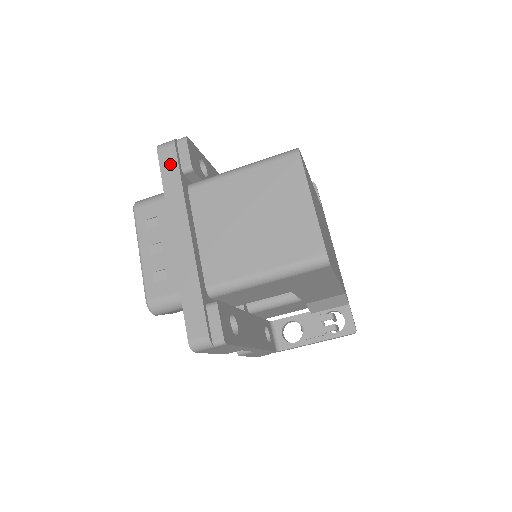
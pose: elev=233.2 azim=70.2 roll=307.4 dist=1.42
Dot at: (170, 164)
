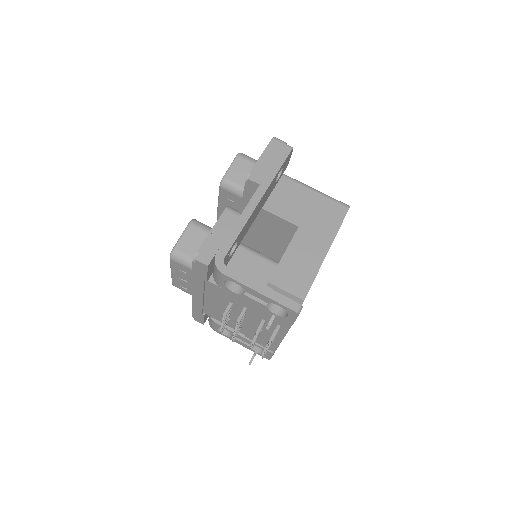
Dot at: occluded
